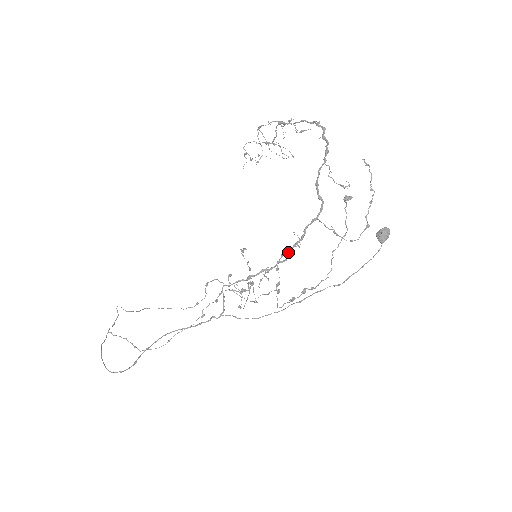
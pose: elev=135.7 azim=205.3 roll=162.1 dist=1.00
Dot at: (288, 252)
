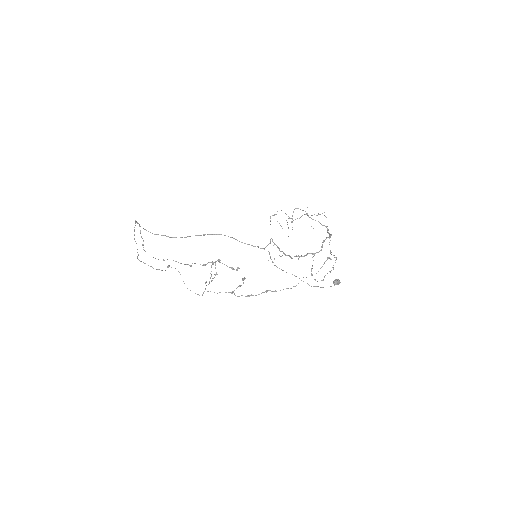
Dot at: (295, 256)
